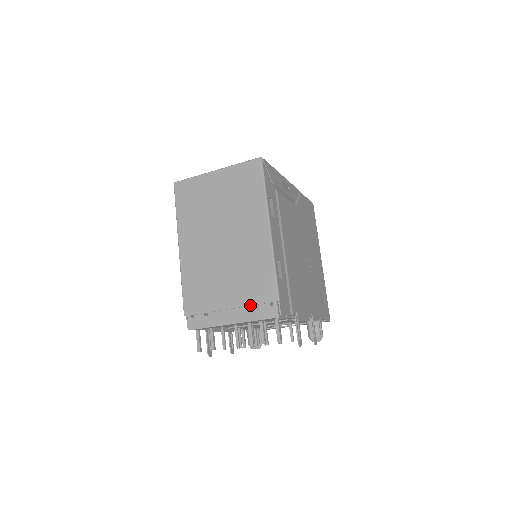
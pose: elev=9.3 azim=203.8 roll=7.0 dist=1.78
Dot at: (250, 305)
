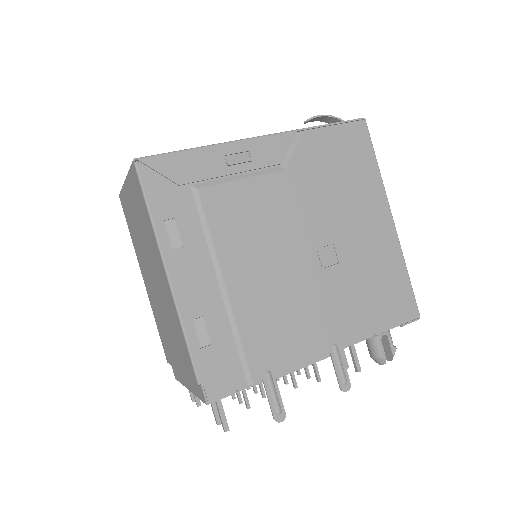
Dot at: (187, 376)
